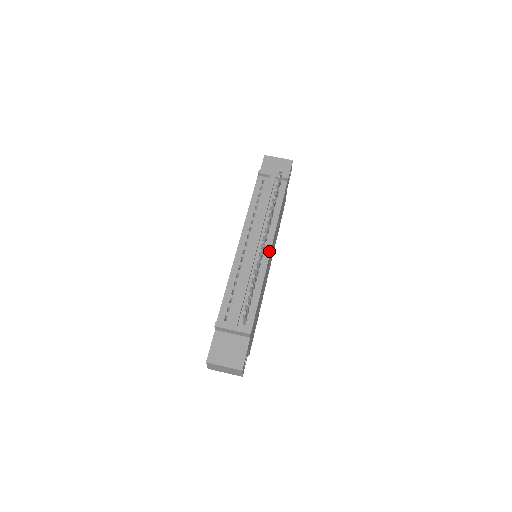
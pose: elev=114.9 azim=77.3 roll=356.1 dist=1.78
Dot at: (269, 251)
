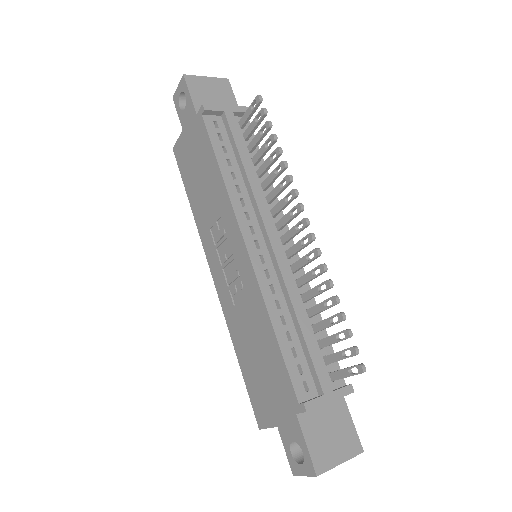
Dot at: (292, 244)
